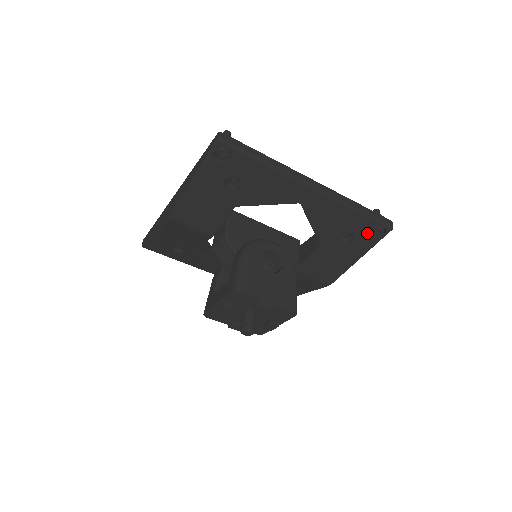
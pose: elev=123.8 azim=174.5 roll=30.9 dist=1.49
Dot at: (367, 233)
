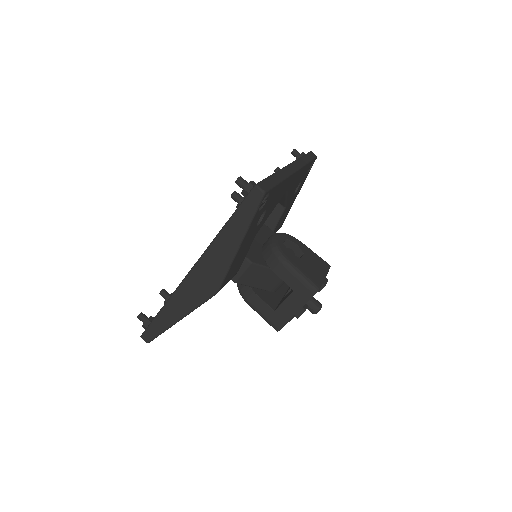
Dot at: (307, 173)
